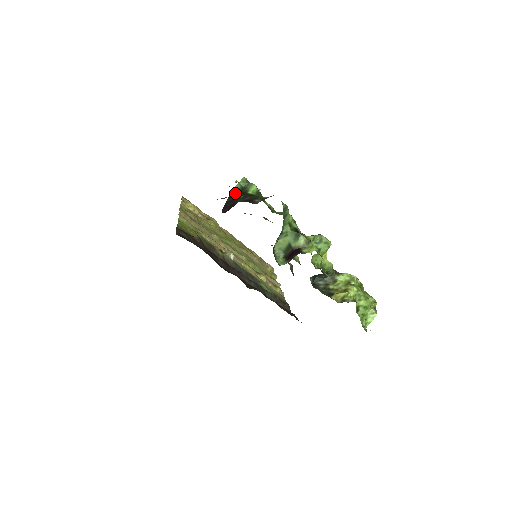
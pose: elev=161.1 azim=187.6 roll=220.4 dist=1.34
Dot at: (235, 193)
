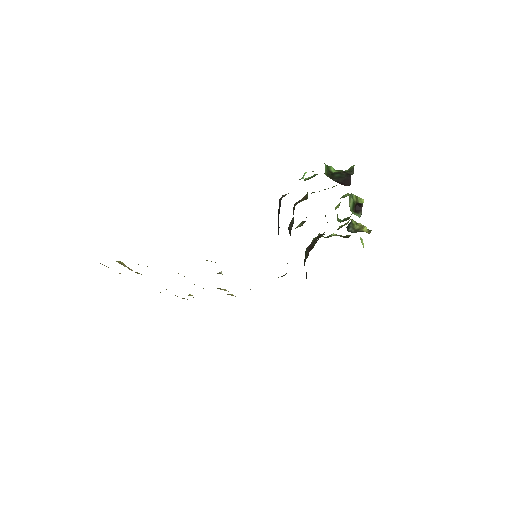
Dot at: (328, 176)
